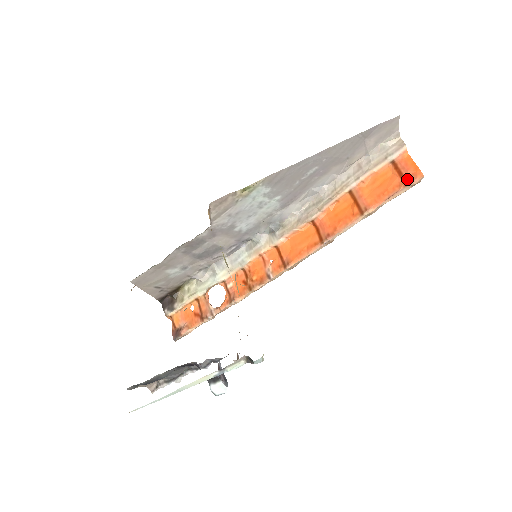
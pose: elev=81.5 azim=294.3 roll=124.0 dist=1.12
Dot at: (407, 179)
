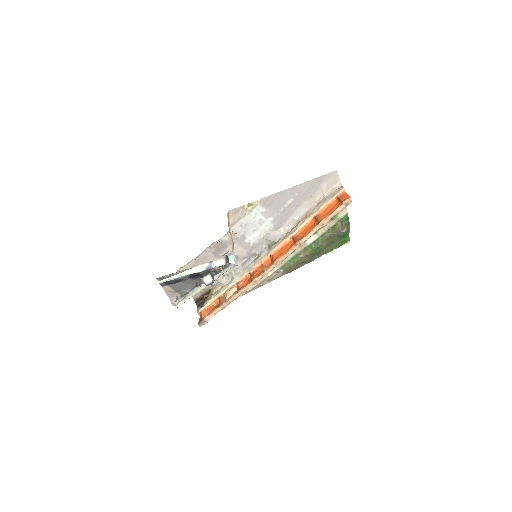
Dot at: (342, 201)
